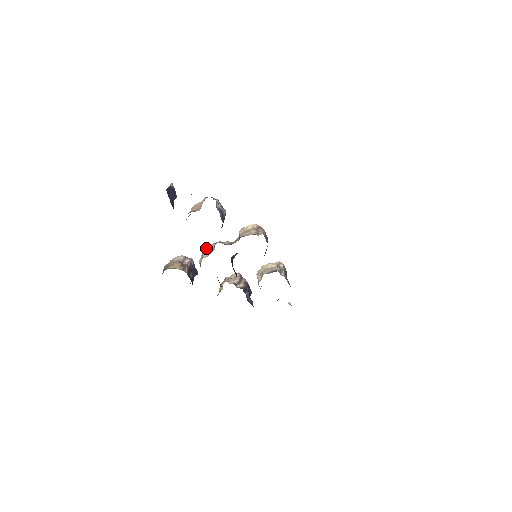
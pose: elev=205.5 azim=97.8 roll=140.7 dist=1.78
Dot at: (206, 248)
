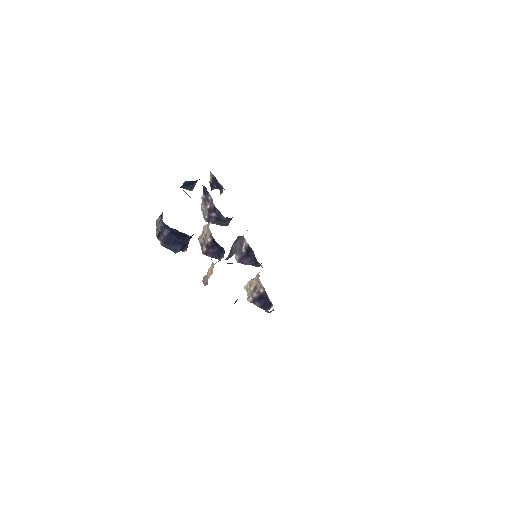
Dot at: occluded
